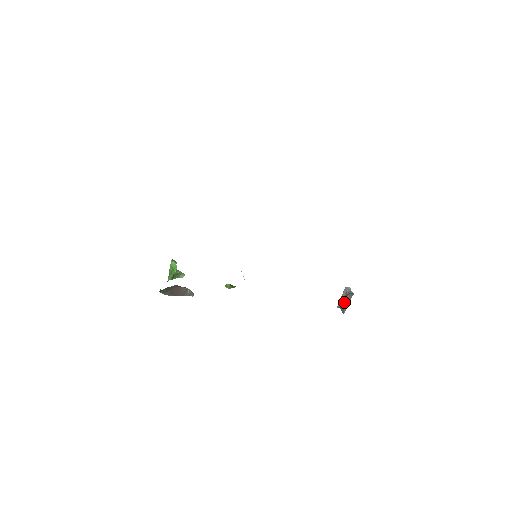
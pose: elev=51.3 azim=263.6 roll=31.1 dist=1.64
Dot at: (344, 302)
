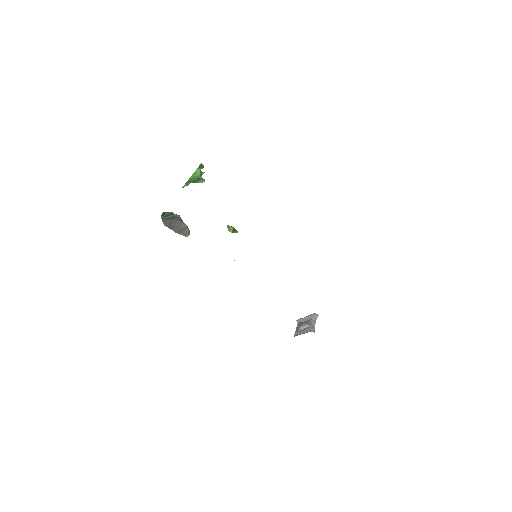
Dot at: (303, 326)
